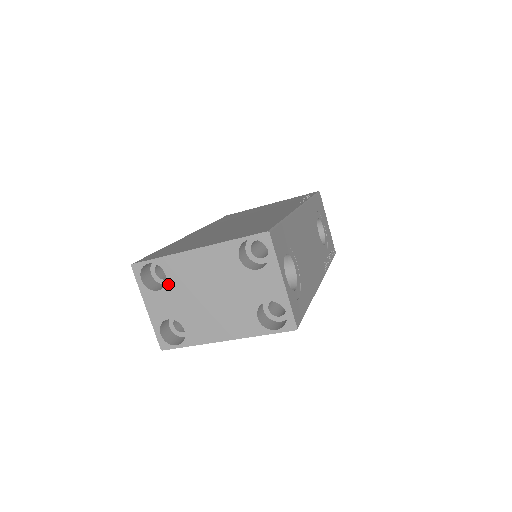
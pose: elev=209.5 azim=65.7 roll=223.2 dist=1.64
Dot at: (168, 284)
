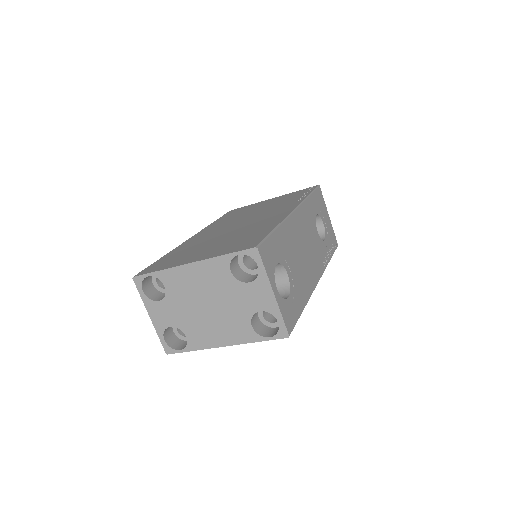
Dot at: (168, 295)
